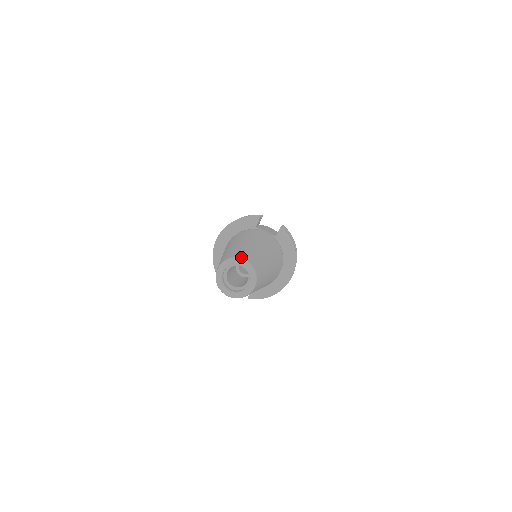
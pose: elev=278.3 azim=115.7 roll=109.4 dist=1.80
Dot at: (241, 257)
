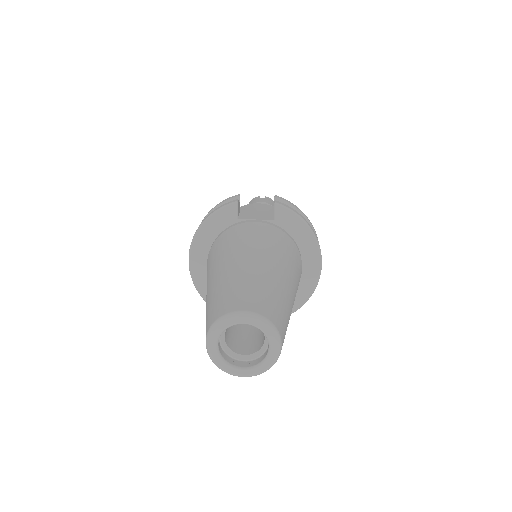
Dot at: (236, 308)
